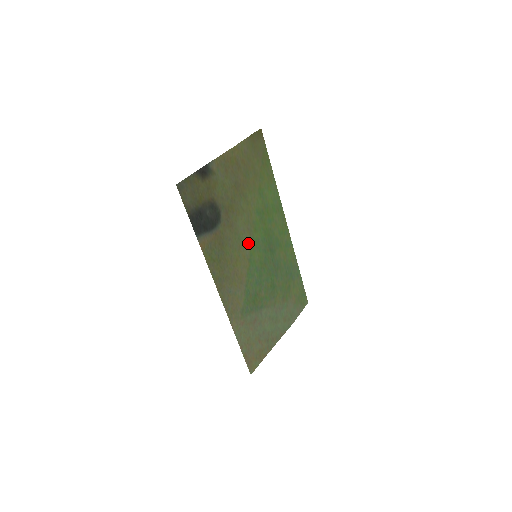
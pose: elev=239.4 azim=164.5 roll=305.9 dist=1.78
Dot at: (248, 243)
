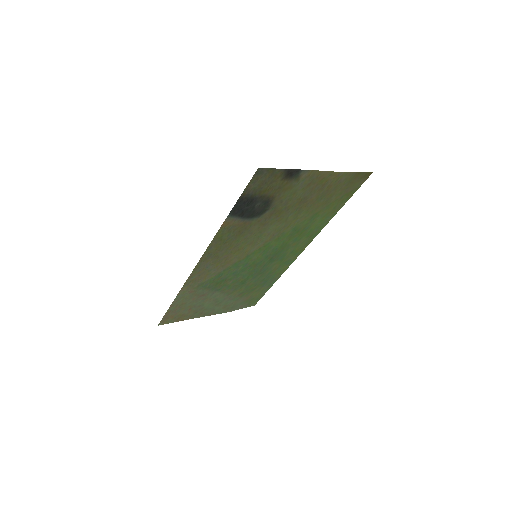
Dot at: (261, 244)
